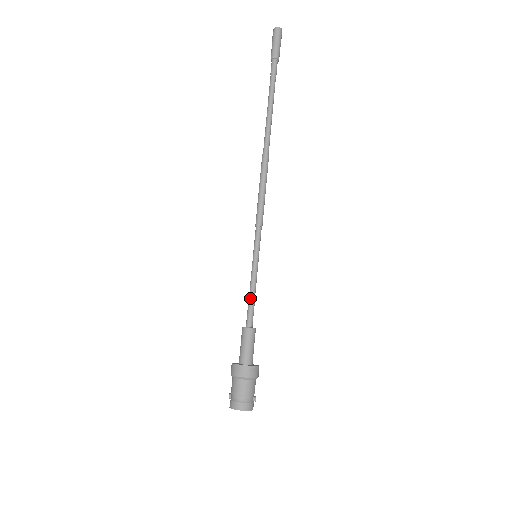
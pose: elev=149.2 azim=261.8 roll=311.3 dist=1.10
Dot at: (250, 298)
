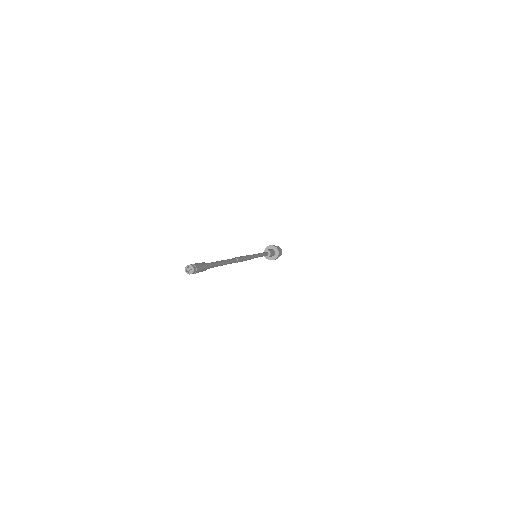
Dot at: occluded
